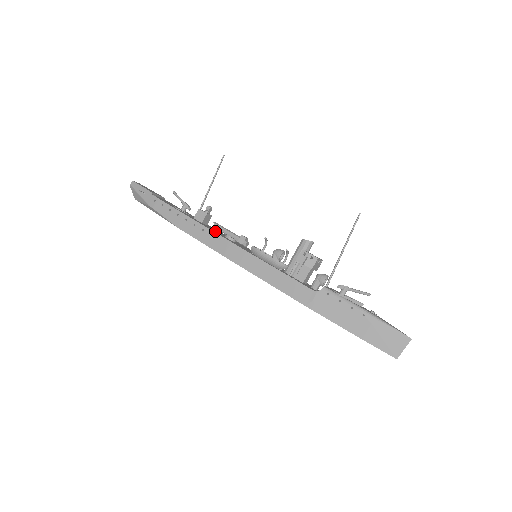
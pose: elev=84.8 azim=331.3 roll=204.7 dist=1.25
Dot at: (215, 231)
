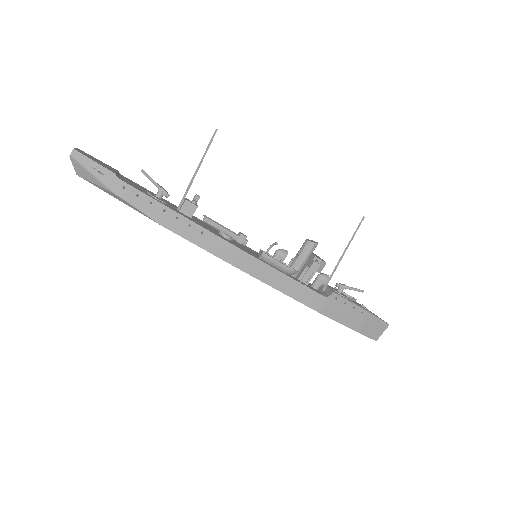
Dot at: (211, 230)
